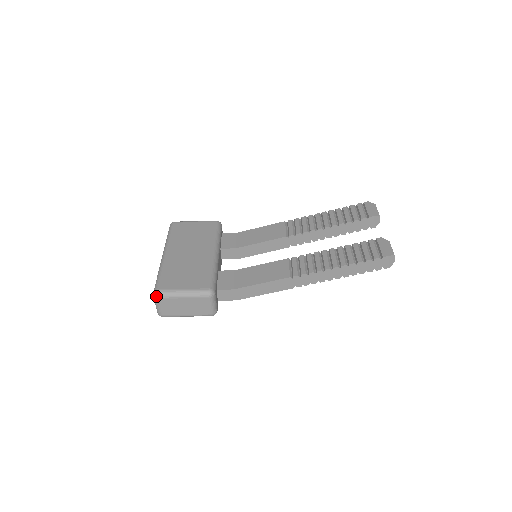
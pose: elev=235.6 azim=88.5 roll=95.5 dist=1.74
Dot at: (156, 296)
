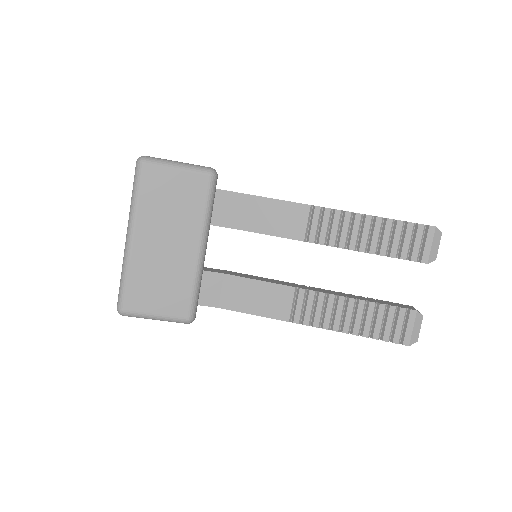
Dot at: occluded
